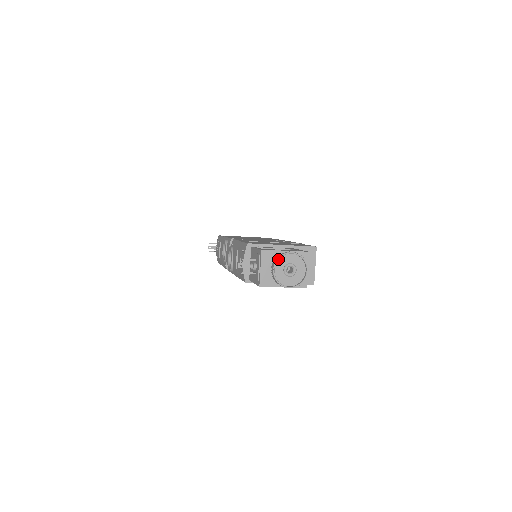
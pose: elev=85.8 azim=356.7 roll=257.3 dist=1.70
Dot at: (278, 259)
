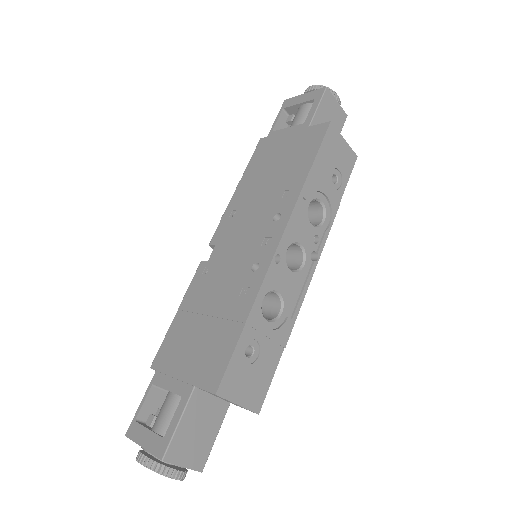
Dot at: occluded
